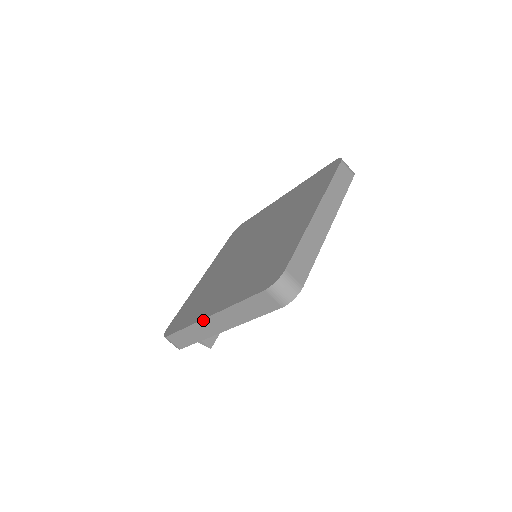
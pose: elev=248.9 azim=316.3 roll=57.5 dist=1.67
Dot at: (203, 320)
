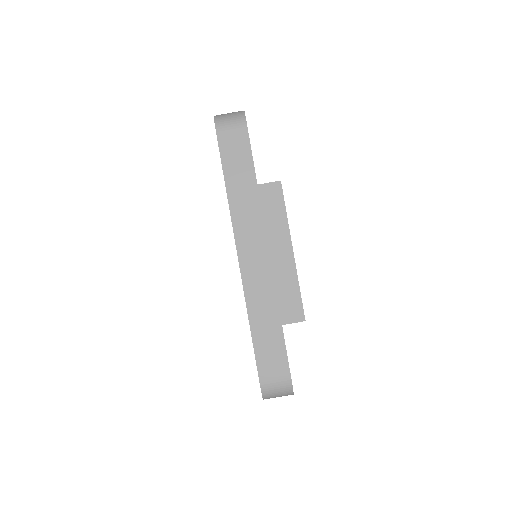
Dot at: occluded
